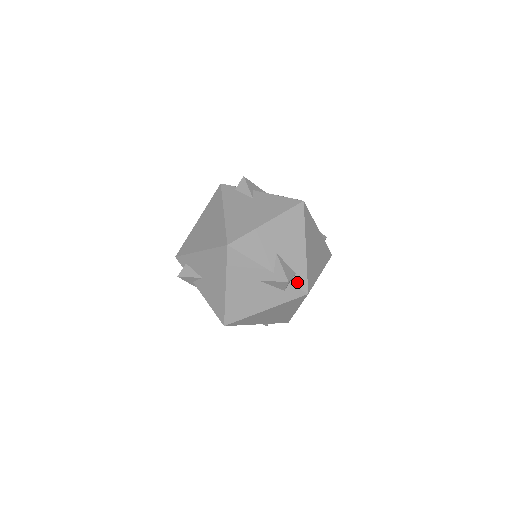
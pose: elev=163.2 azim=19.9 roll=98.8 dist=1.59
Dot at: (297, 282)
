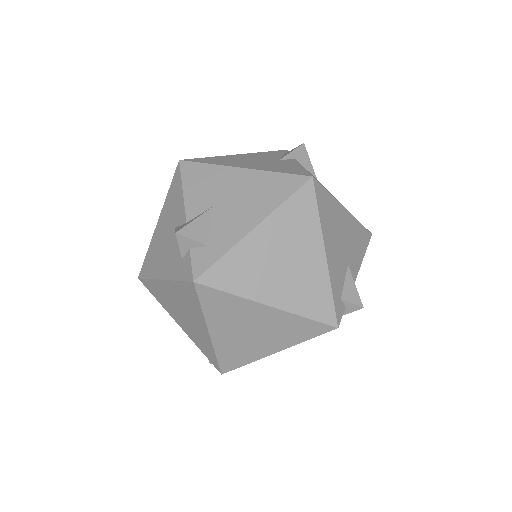
Dot at: (198, 256)
